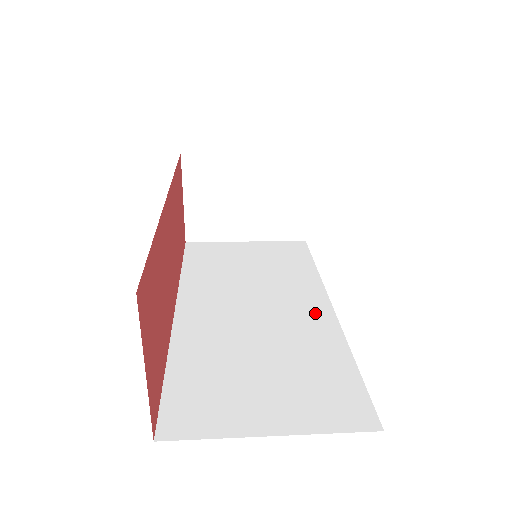
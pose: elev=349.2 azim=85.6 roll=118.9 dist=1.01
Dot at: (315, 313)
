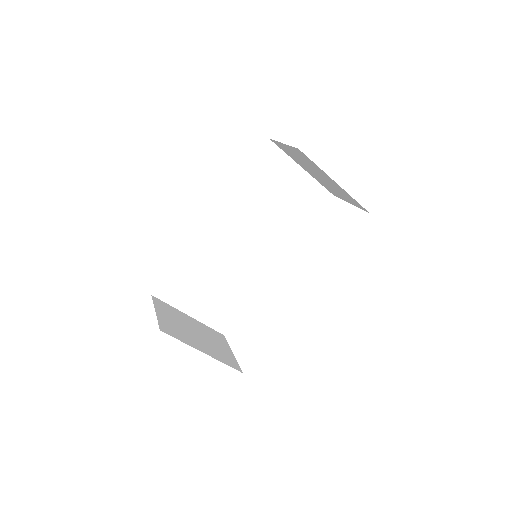
Dot at: occluded
